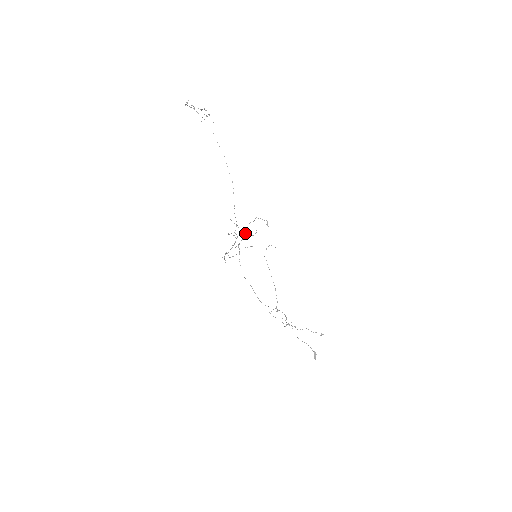
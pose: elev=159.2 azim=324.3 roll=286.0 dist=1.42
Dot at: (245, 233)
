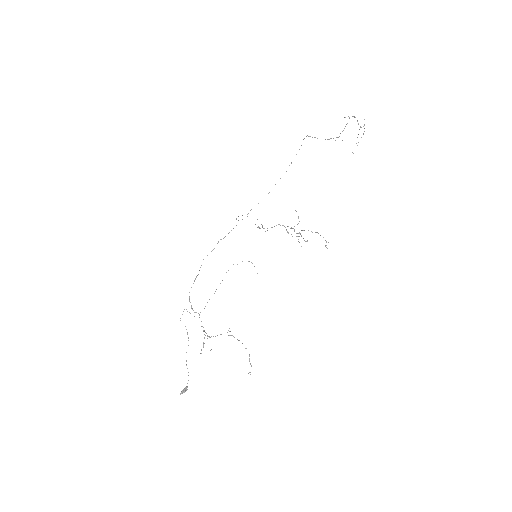
Dot at: (299, 232)
